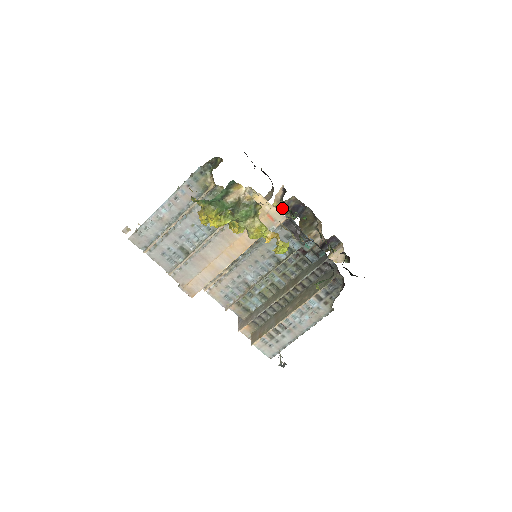
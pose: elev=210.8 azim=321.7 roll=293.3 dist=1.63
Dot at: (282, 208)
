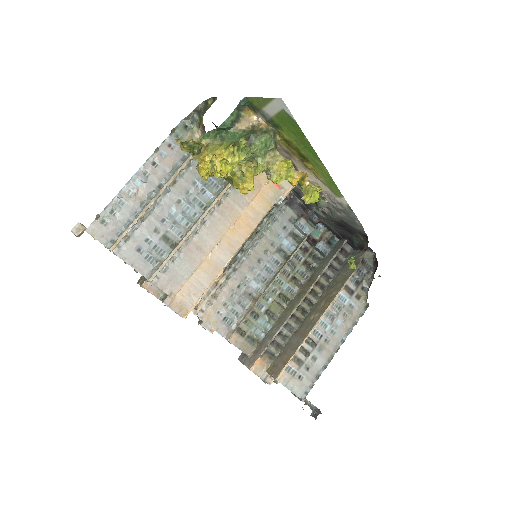
Dot at: occluded
